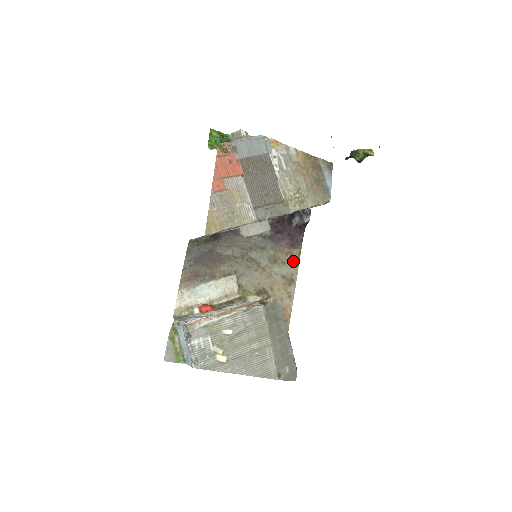
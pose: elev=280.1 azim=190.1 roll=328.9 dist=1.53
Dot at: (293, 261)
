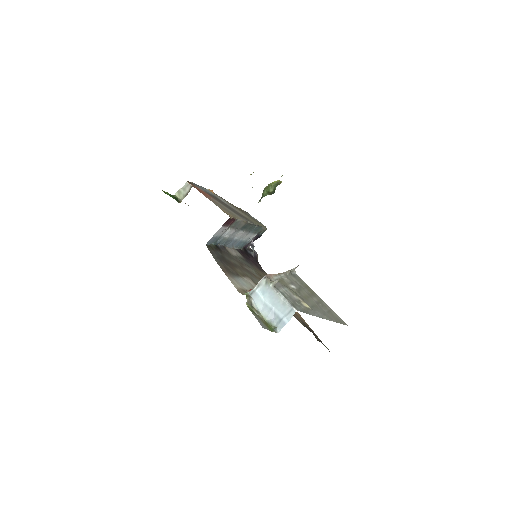
Dot at: occluded
